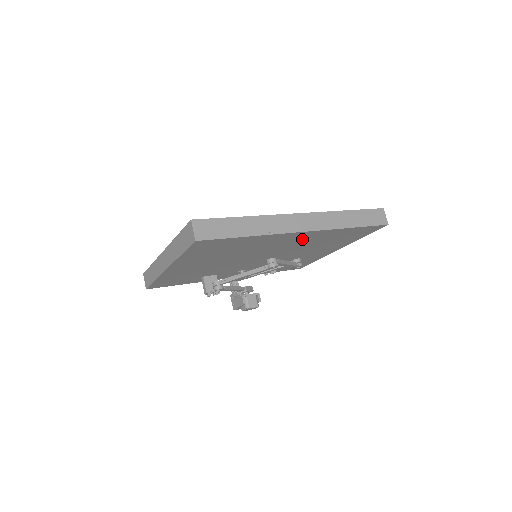
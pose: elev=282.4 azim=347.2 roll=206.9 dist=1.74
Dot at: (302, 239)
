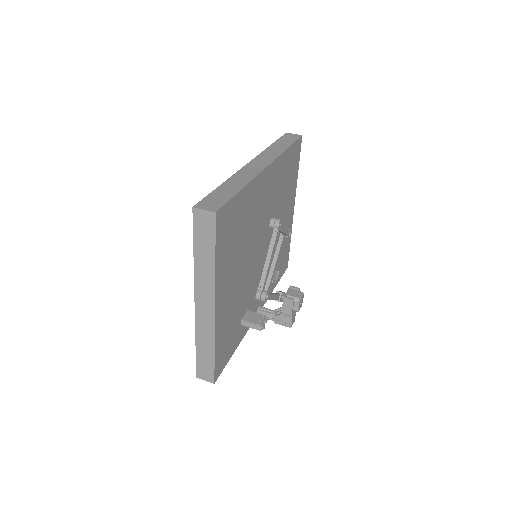
Dot at: (271, 186)
